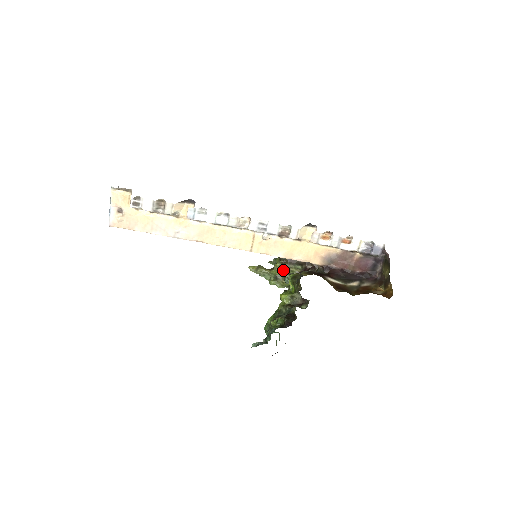
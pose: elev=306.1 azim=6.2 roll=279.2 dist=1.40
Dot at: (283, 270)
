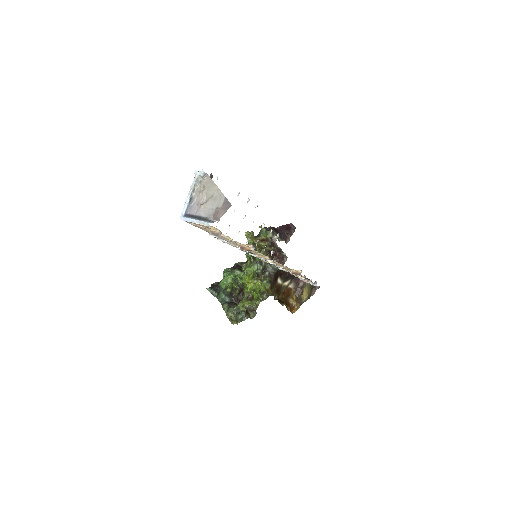
Dot at: (263, 247)
